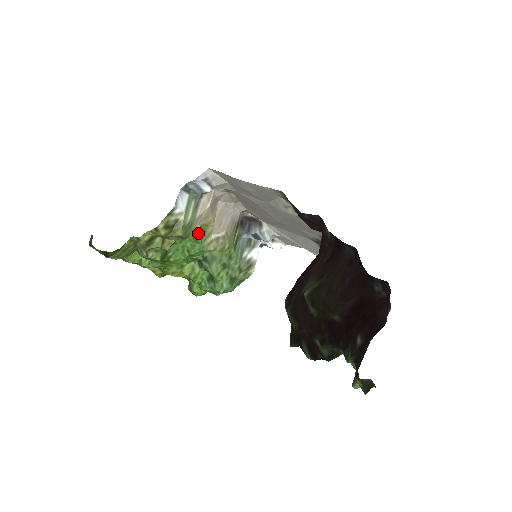
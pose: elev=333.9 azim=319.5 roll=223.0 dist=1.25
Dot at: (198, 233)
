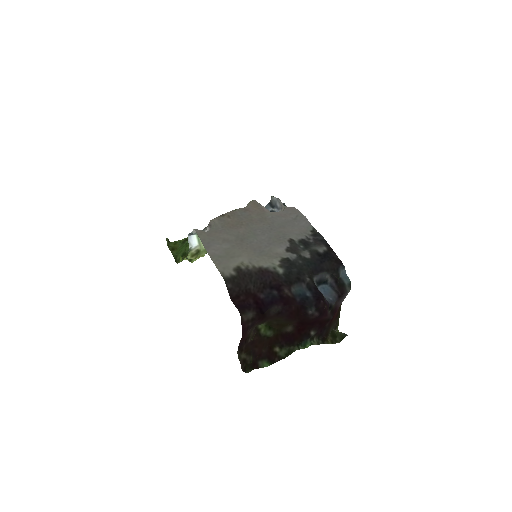
Dot at: occluded
